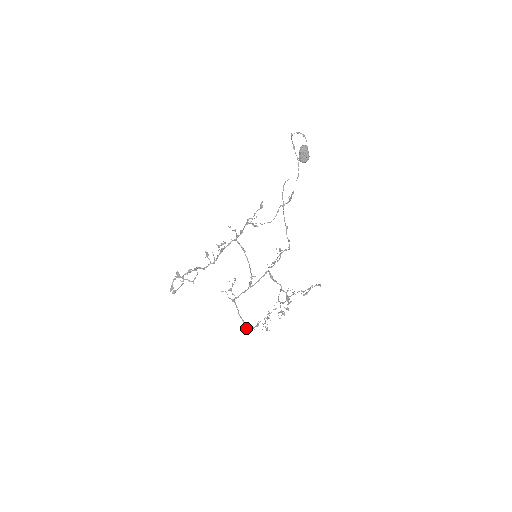
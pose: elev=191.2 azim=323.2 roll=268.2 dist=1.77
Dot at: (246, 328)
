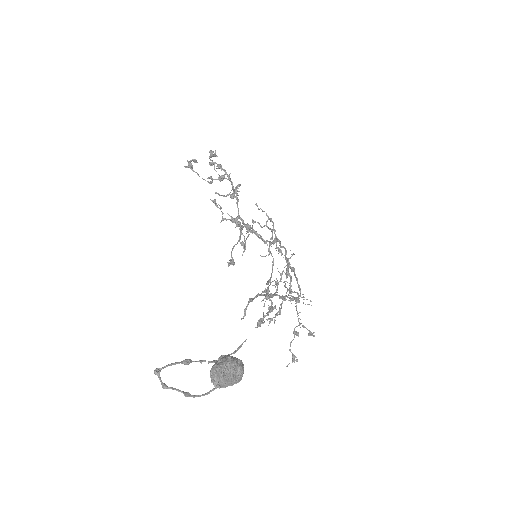
Dot at: (276, 248)
